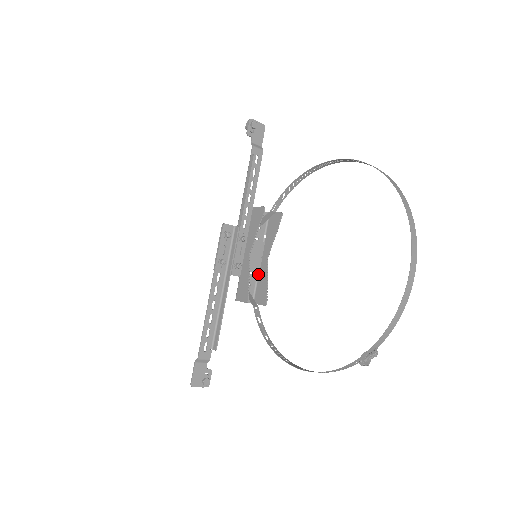
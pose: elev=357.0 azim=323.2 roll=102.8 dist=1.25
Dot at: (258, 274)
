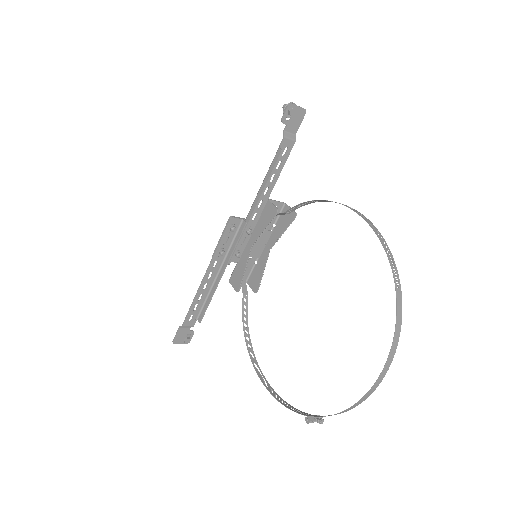
Dot at: (258, 259)
